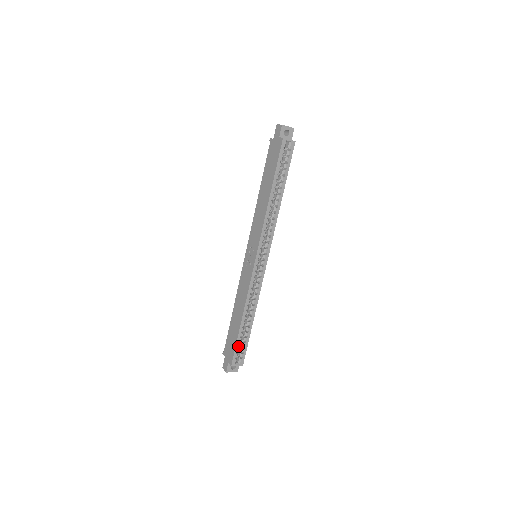
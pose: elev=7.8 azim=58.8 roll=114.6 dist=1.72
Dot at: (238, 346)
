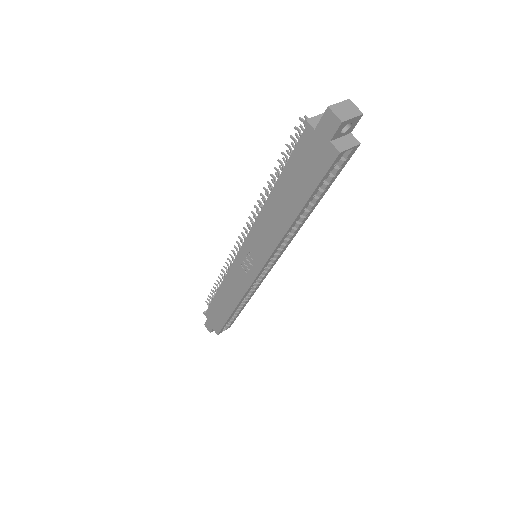
Dot at: (226, 324)
